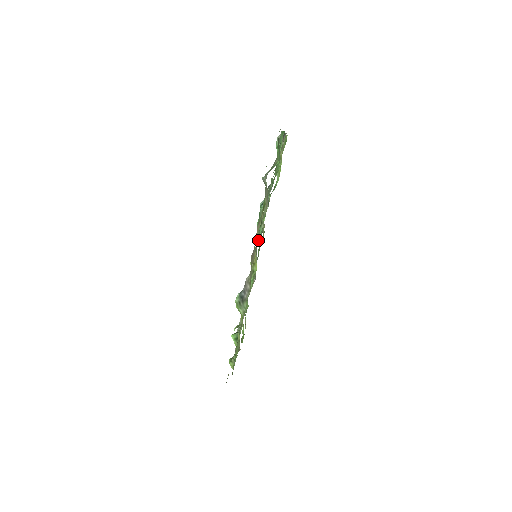
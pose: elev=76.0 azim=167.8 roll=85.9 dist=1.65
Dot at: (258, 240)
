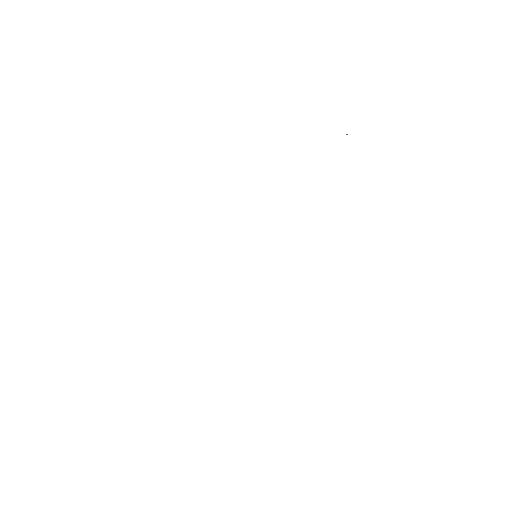
Dot at: occluded
